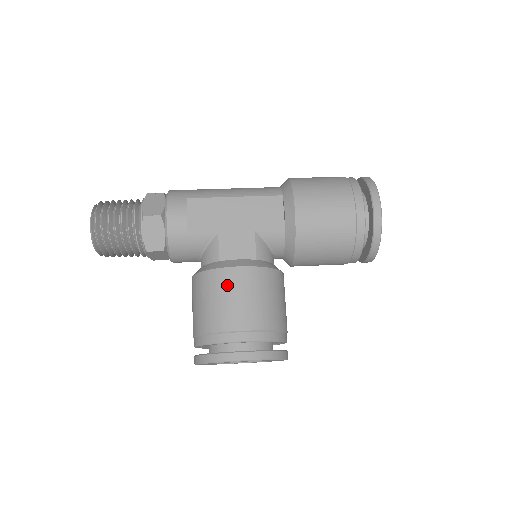
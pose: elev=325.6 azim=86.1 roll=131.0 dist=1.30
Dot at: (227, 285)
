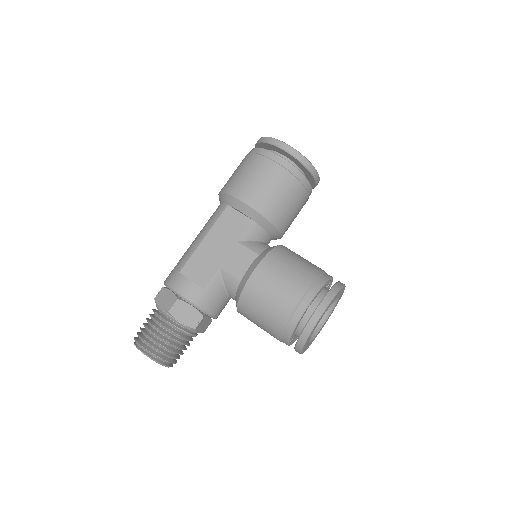
Dot at: (261, 287)
